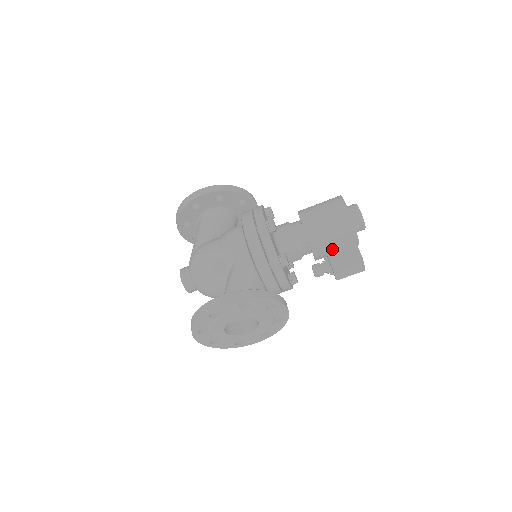
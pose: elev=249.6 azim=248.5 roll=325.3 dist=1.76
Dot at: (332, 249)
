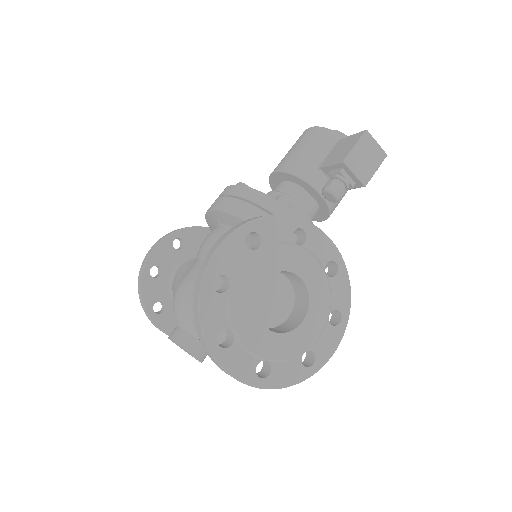
Dot at: (329, 160)
